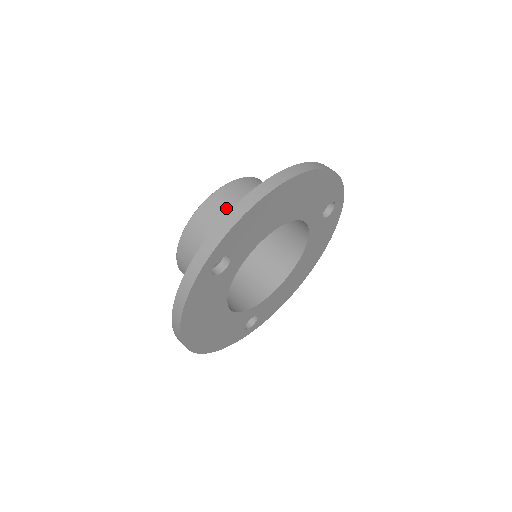
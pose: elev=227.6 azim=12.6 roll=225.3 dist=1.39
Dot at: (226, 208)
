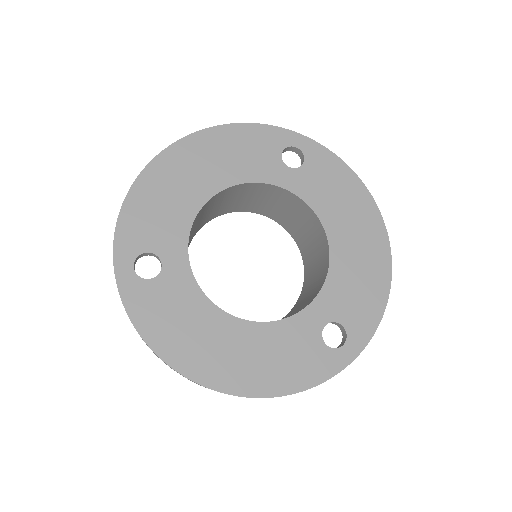
Dot at: occluded
